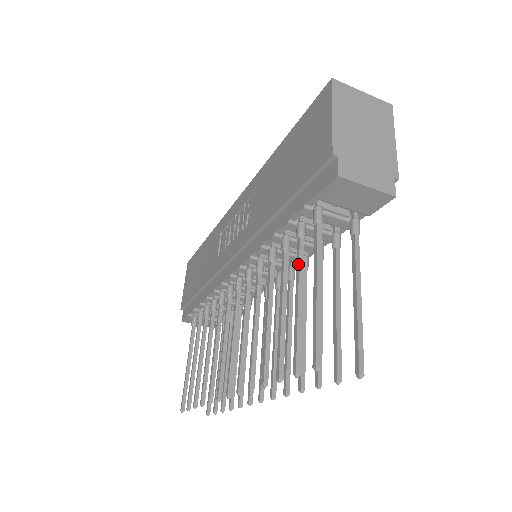
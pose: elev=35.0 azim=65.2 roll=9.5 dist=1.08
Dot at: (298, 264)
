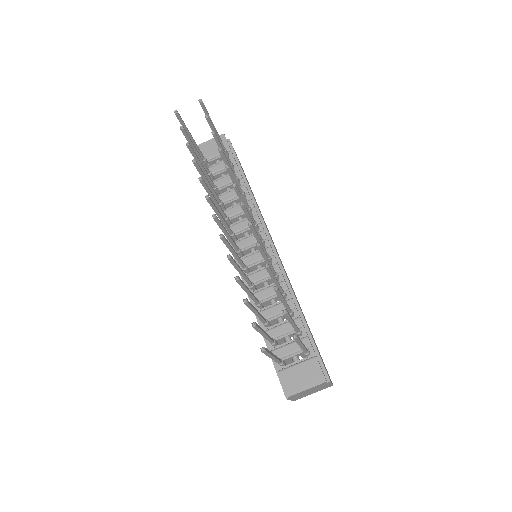
Dot at: occluded
